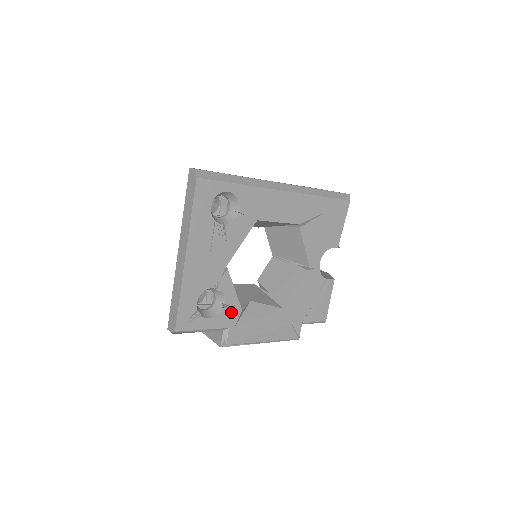
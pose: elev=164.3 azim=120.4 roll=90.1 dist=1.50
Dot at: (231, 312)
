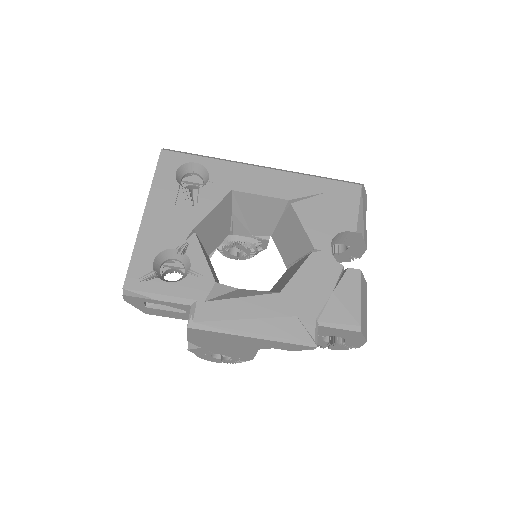
Dot at: (200, 281)
